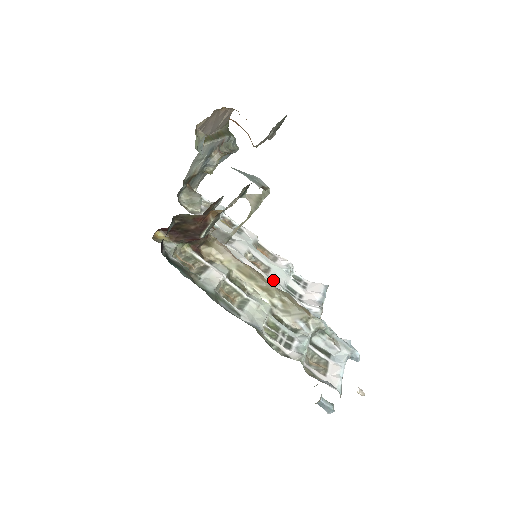
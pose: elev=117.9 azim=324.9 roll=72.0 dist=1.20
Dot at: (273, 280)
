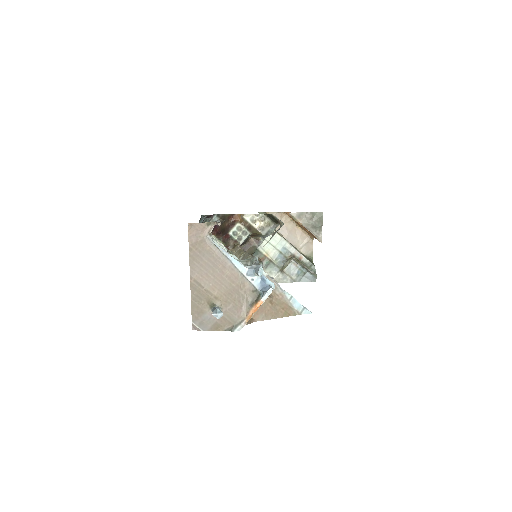
Dot at: occluded
